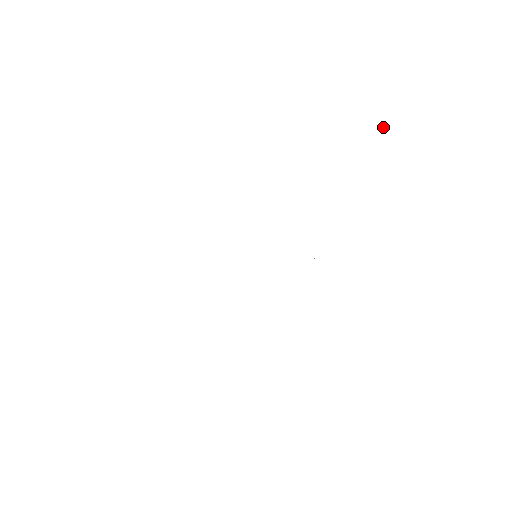
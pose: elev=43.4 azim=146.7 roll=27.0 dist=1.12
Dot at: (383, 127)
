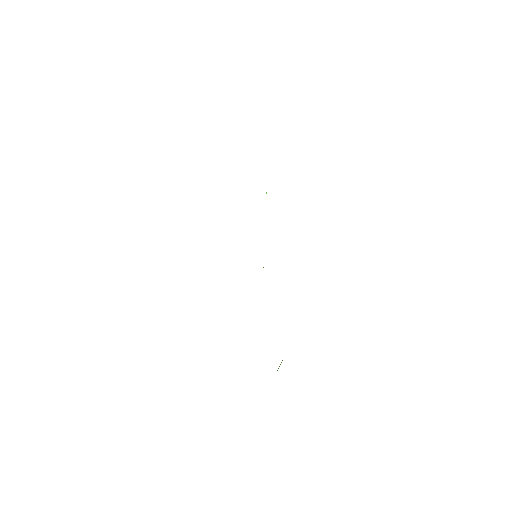
Dot at: occluded
